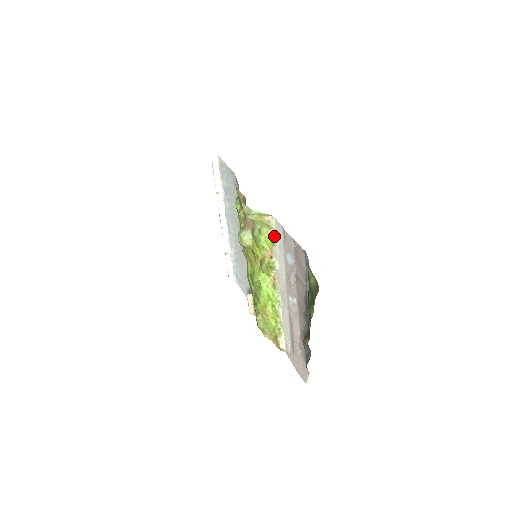
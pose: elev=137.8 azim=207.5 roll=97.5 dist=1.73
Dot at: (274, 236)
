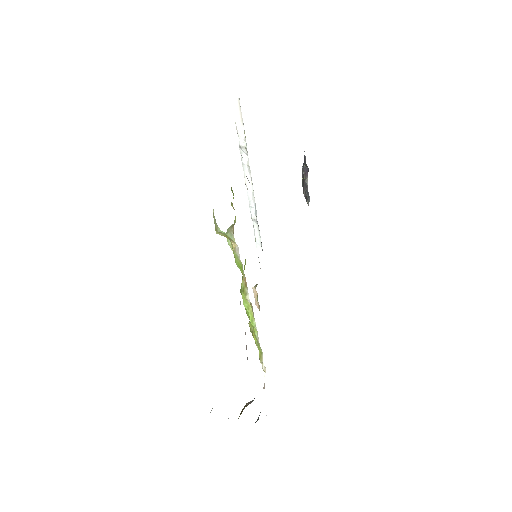
Dot at: occluded
